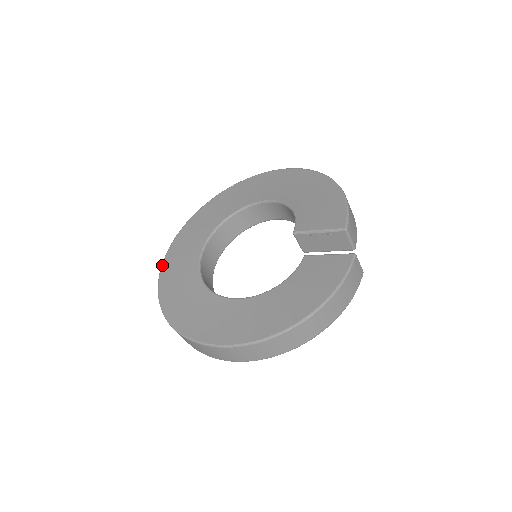
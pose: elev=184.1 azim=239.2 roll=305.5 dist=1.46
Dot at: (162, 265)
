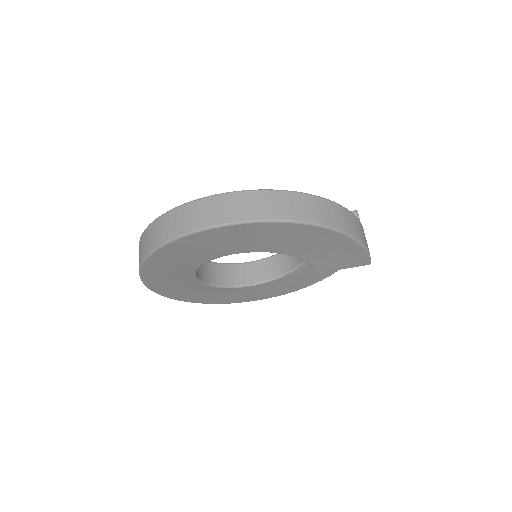
Dot at: occluded
